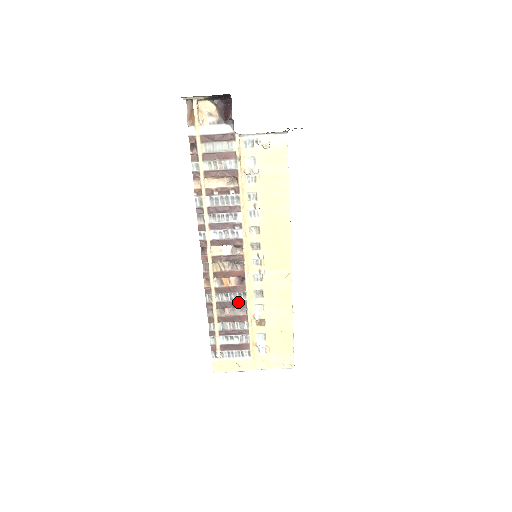
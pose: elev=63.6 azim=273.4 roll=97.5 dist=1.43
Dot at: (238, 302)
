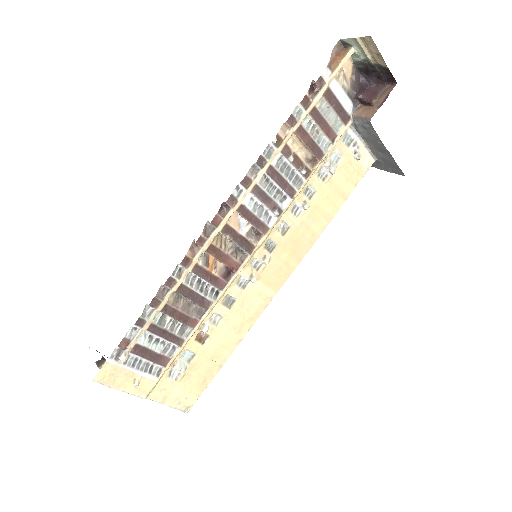
Dot at: (203, 298)
